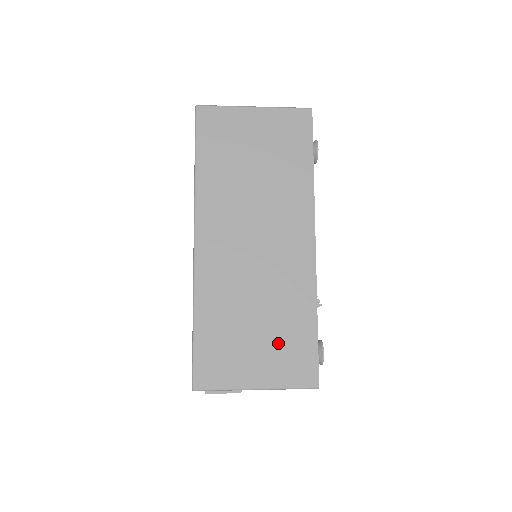
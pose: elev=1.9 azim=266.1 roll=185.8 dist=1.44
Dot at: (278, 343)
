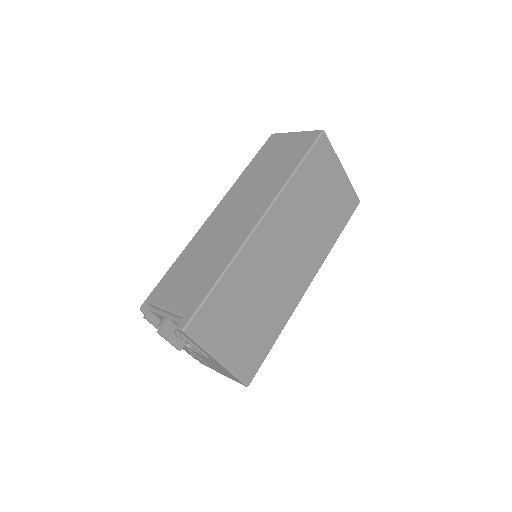
Dot at: (251, 337)
